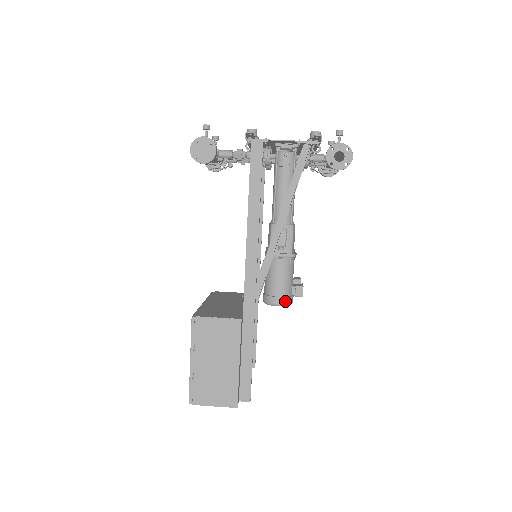
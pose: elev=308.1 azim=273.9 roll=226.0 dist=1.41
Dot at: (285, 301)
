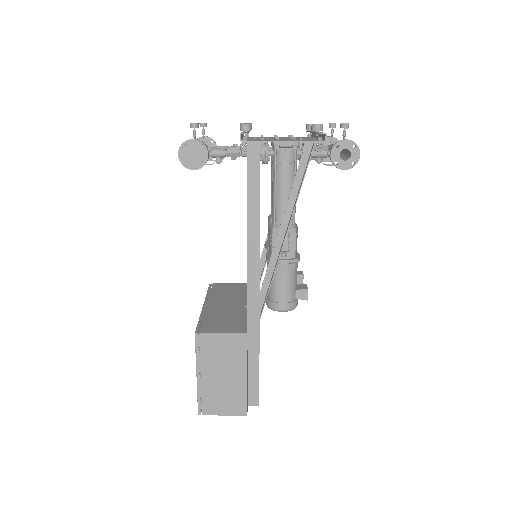
Dot at: (290, 306)
